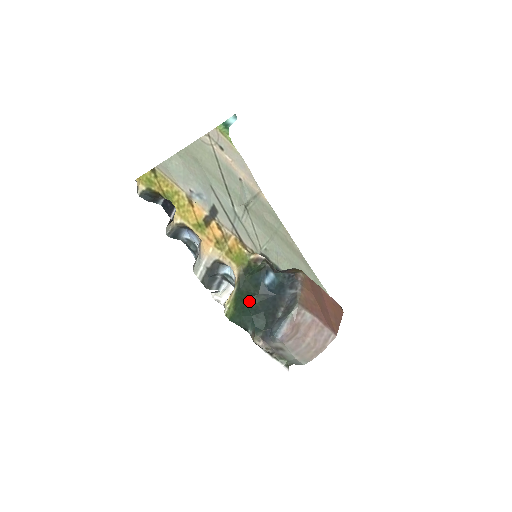
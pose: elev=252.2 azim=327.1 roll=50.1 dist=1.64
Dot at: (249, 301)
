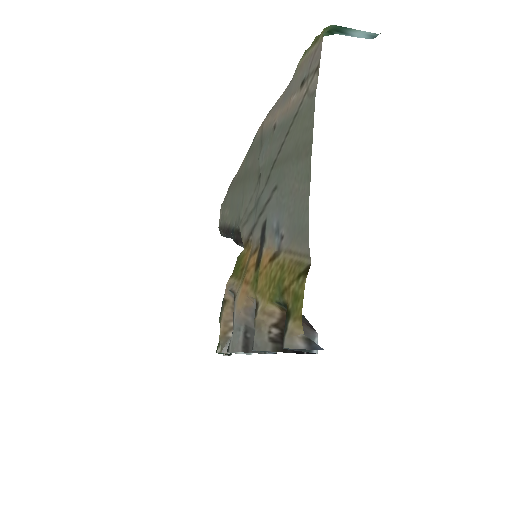
Dot at: occluded
